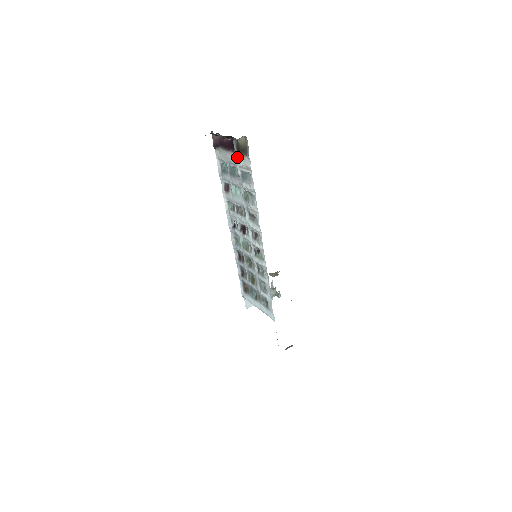
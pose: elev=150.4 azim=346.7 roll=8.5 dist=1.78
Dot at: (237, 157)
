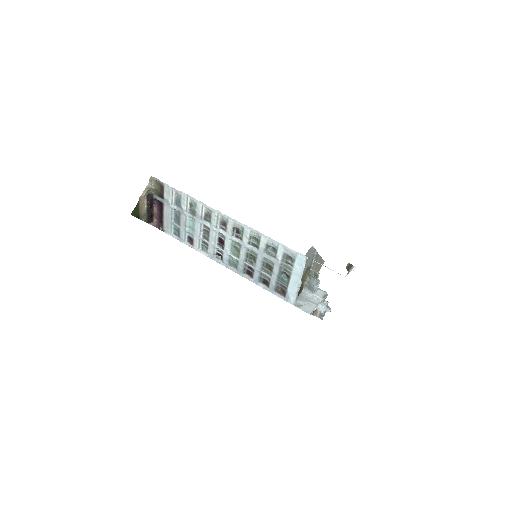
Dot at: (165, 201)
